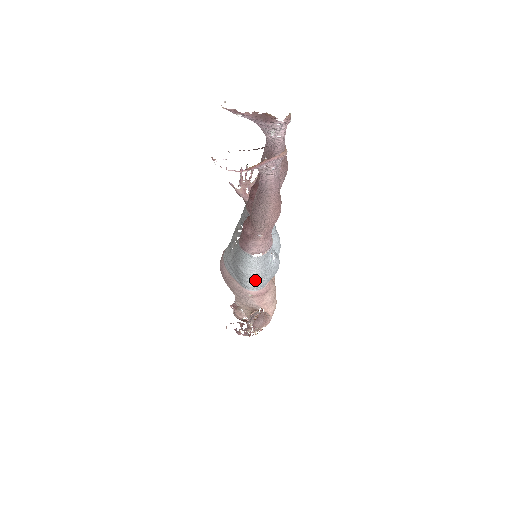
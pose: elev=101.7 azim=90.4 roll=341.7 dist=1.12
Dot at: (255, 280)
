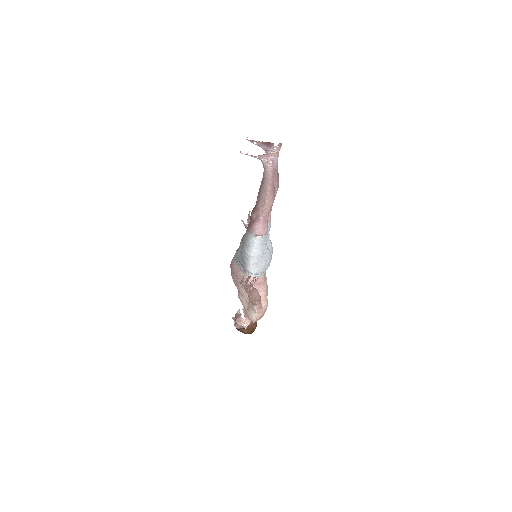
Dot at: (255, 264)
